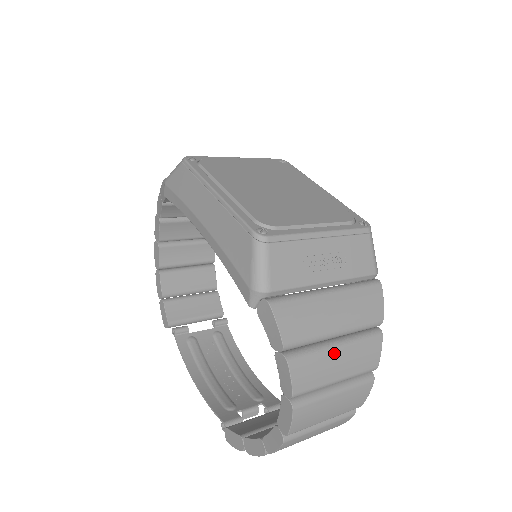
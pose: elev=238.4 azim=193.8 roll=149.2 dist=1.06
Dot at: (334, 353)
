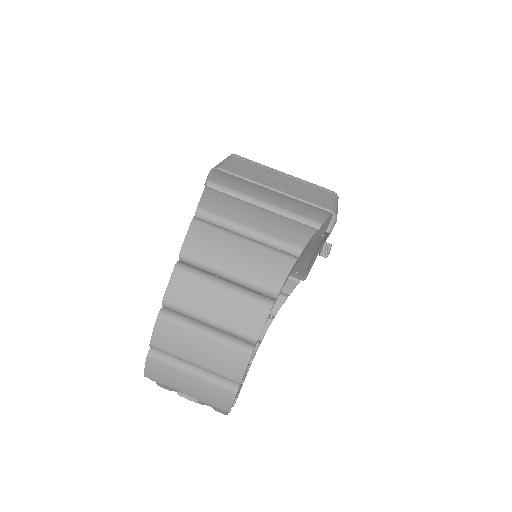
Dot at: (253, 208)
